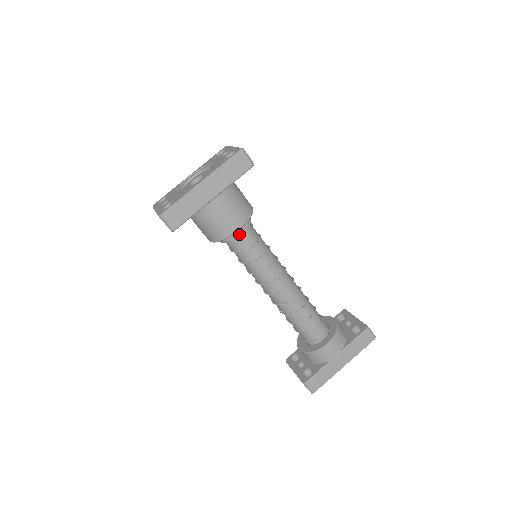
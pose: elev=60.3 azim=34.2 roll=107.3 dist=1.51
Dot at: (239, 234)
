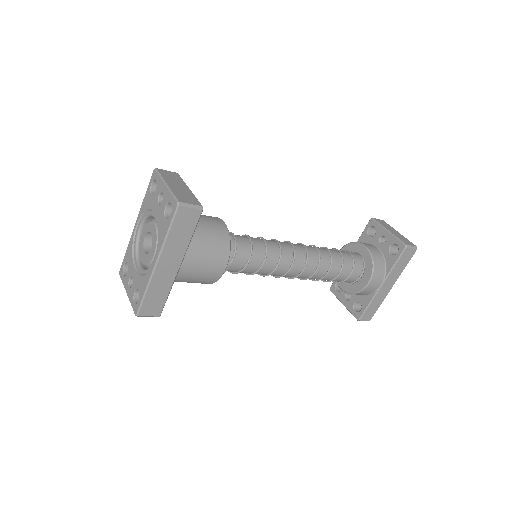
Dot at: (228, 266)
